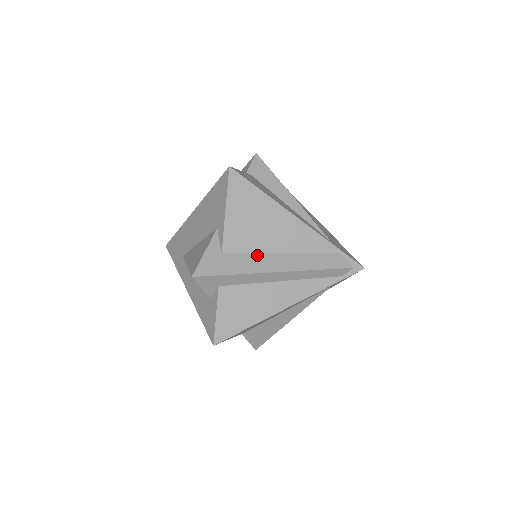
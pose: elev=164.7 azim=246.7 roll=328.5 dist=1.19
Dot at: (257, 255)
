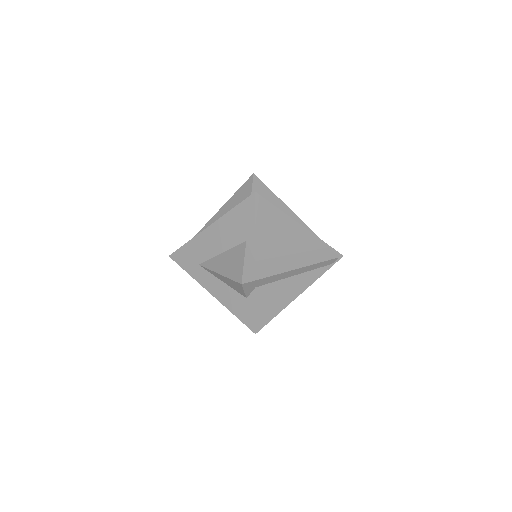
Dot at: (279, 258)
